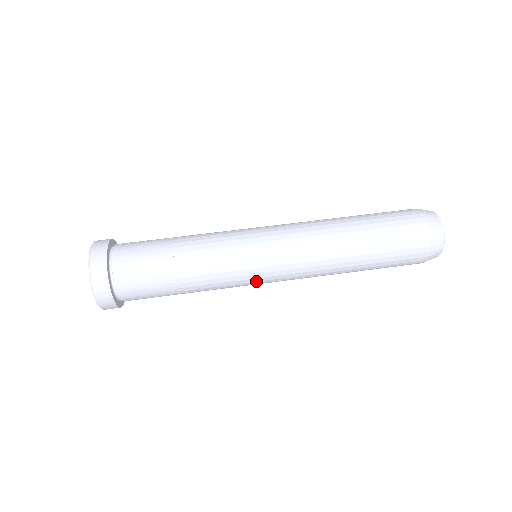
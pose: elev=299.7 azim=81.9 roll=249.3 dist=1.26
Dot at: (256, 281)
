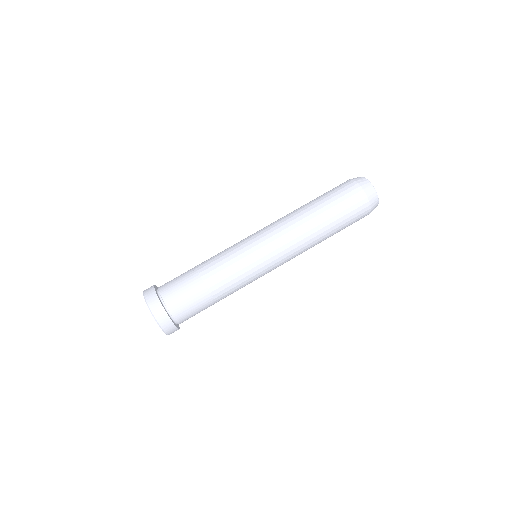
Dot at: occluded
